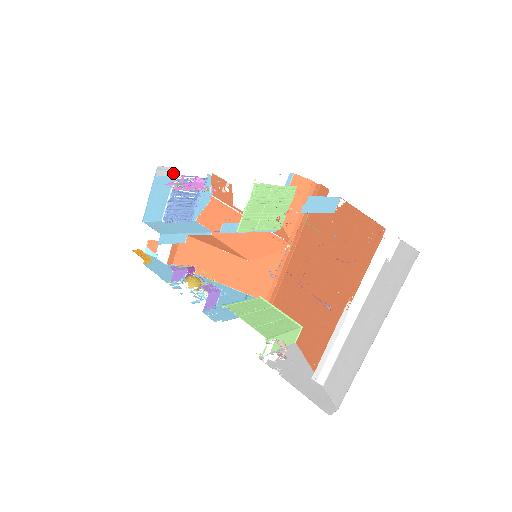
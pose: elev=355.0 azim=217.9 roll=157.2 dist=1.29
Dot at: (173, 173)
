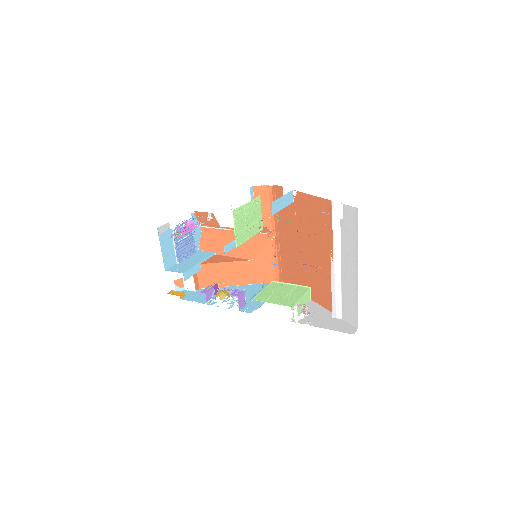
Dot at: (169, 227)
